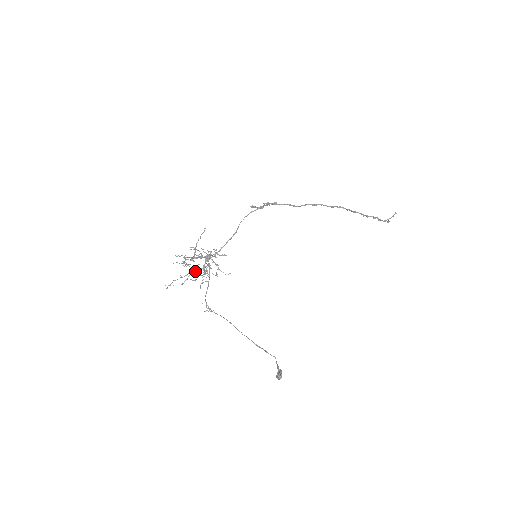
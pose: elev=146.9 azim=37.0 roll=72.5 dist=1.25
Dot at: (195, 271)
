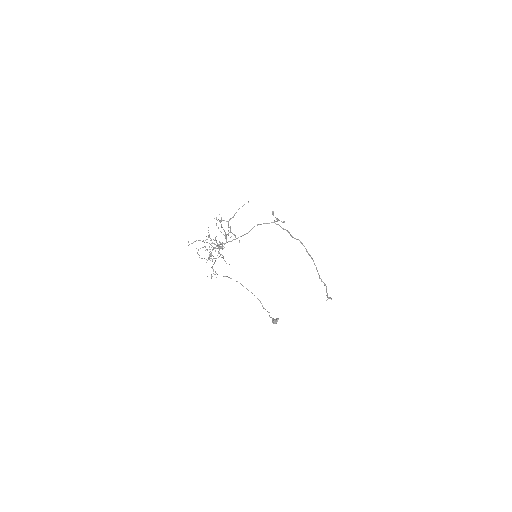
Dot at: occluded
